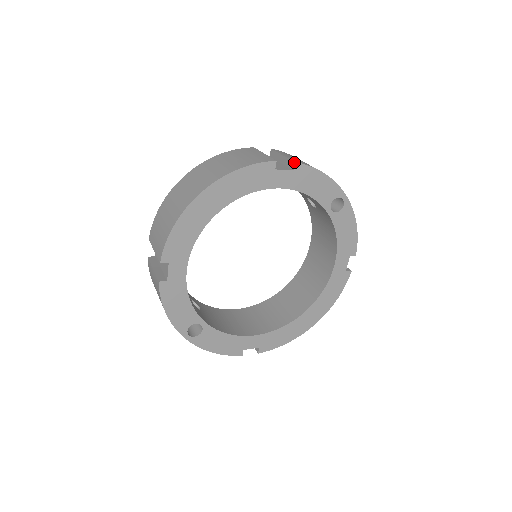
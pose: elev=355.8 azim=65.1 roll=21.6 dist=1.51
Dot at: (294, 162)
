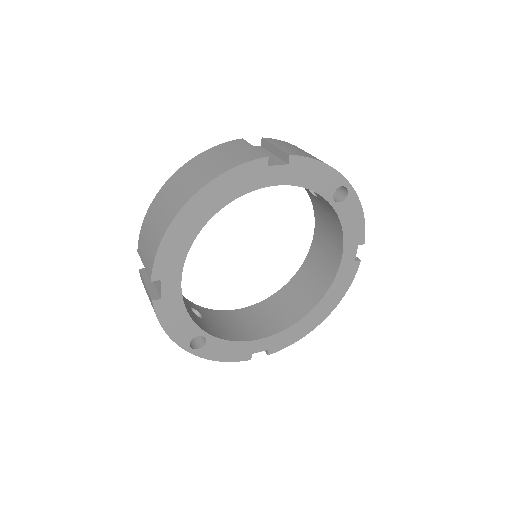
Dot at: (288, 155)
